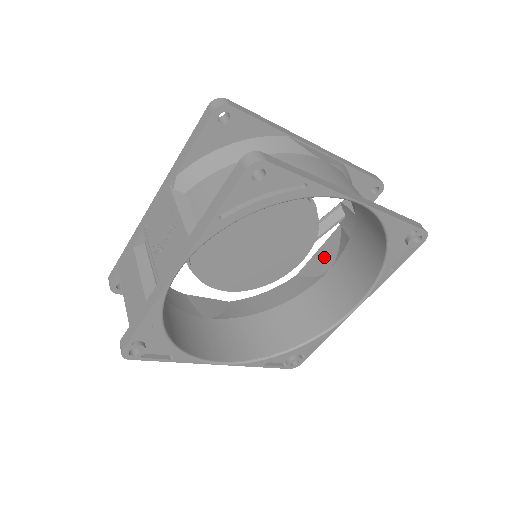
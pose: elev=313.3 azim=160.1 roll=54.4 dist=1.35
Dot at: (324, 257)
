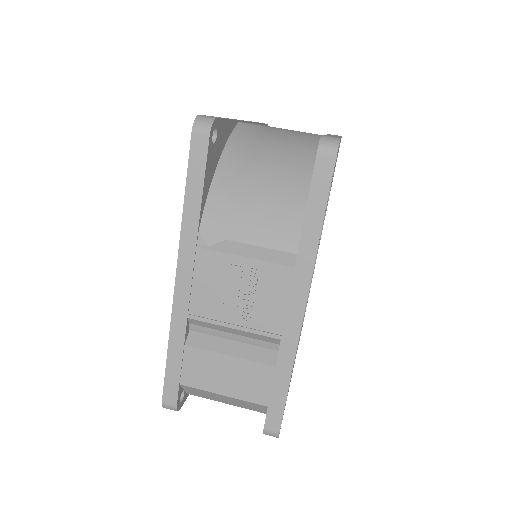
Dot at: occluded
